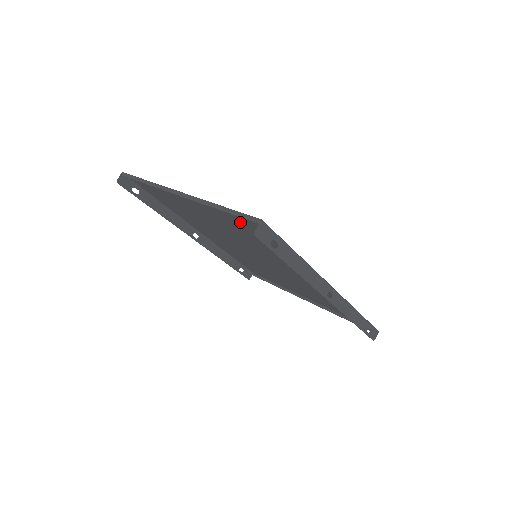
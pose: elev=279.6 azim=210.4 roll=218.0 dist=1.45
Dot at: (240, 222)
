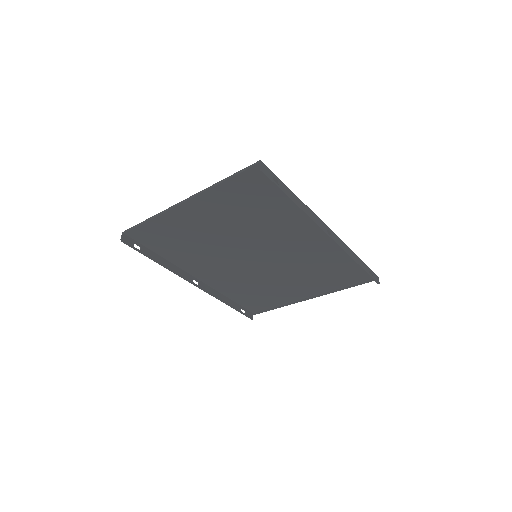
Dot at: (241, 192)
